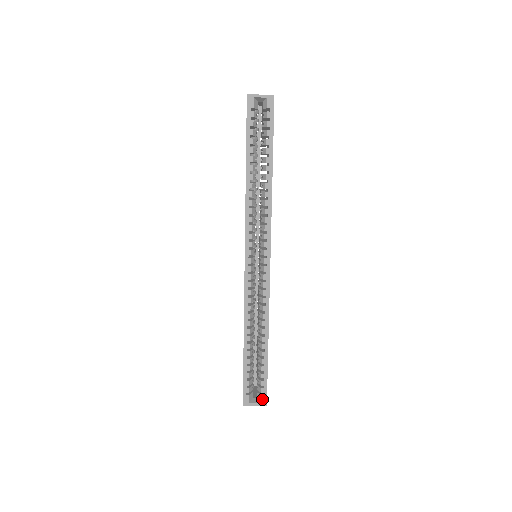
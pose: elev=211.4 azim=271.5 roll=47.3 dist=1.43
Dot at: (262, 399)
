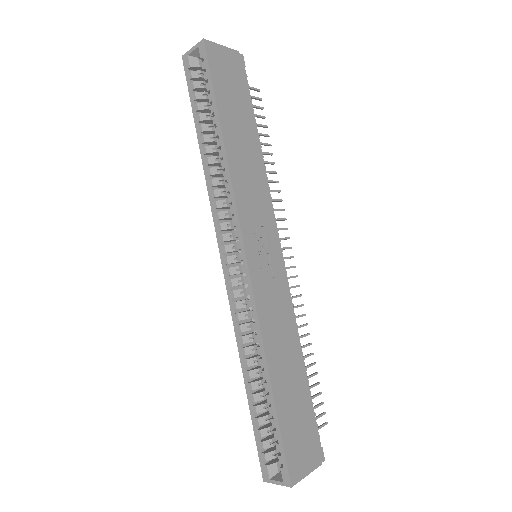
Dot at: (283, 475)
